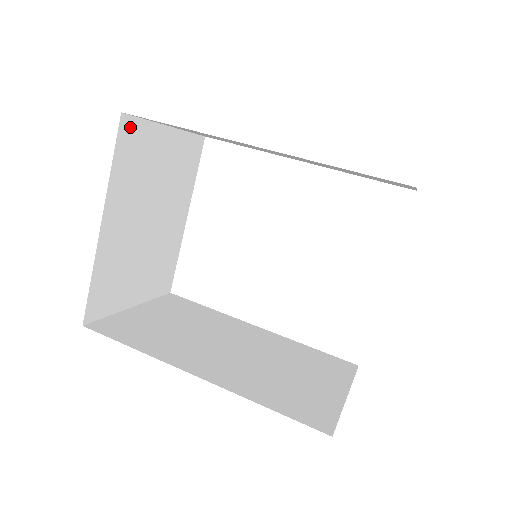
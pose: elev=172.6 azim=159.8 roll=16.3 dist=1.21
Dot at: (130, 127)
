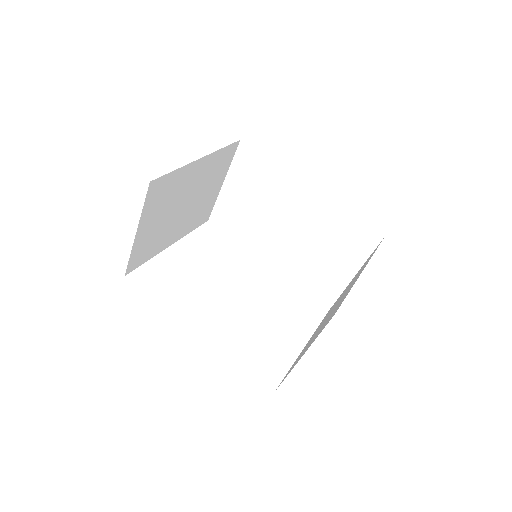
Dot at: (233, 151)
